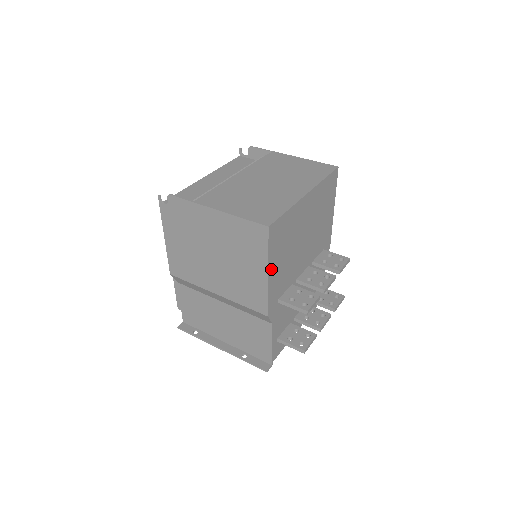
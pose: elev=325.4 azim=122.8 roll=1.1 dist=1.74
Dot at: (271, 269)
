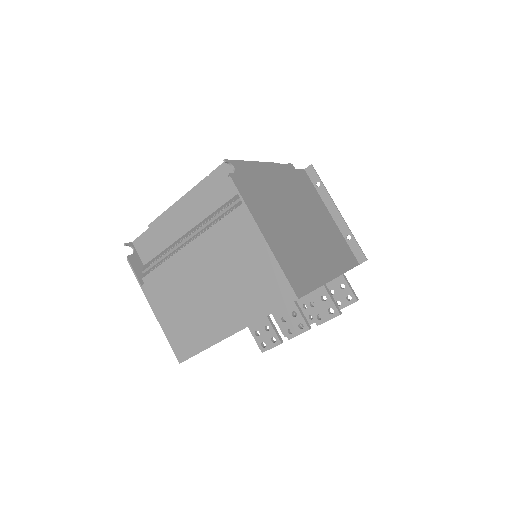
Dot at: occluded
